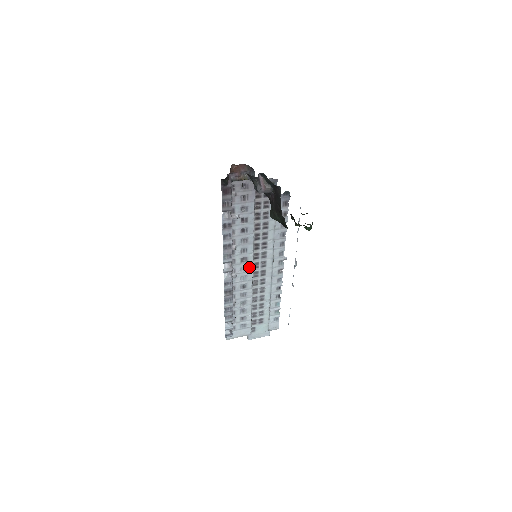
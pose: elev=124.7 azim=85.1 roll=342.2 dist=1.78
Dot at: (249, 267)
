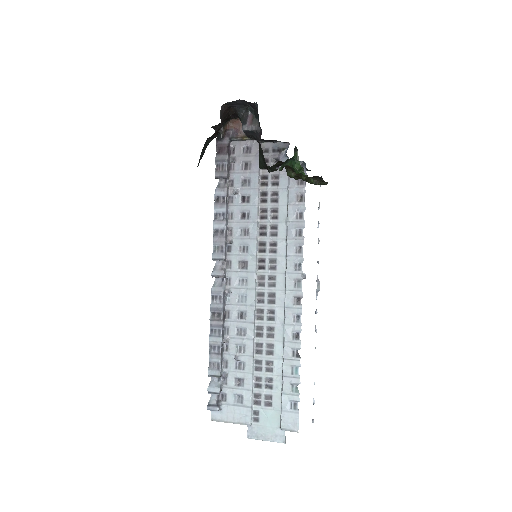
Dot at: (250, 280)
